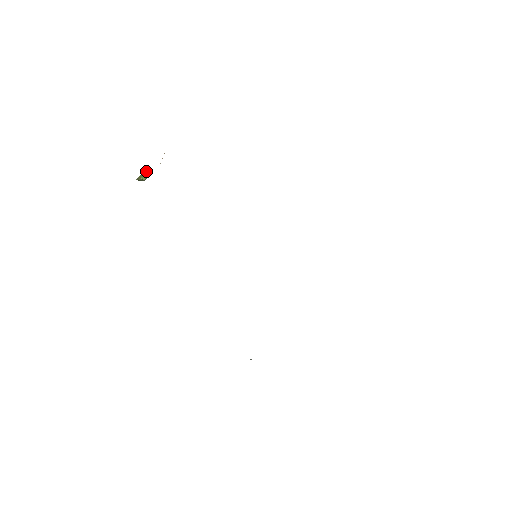
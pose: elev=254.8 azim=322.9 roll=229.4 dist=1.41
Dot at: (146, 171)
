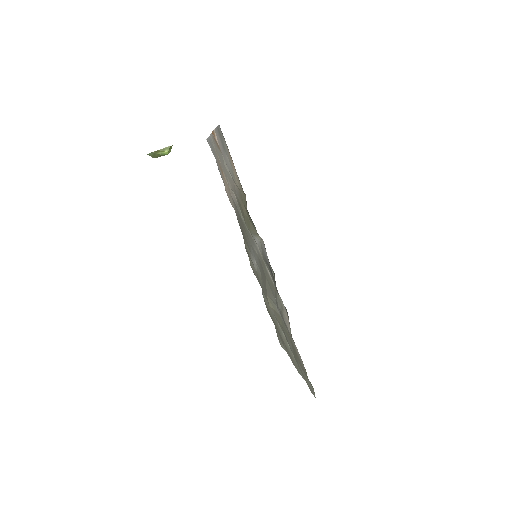
Dot at: occluded
